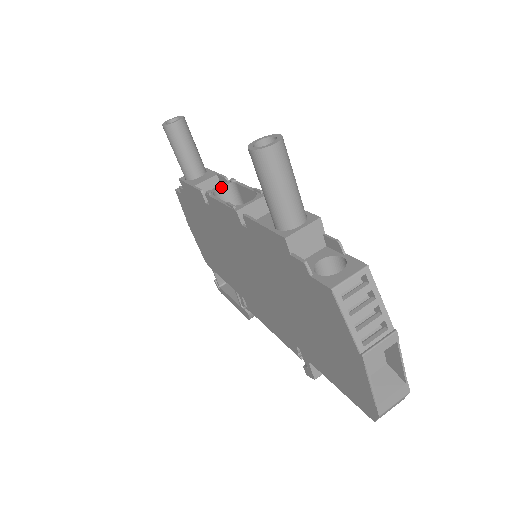
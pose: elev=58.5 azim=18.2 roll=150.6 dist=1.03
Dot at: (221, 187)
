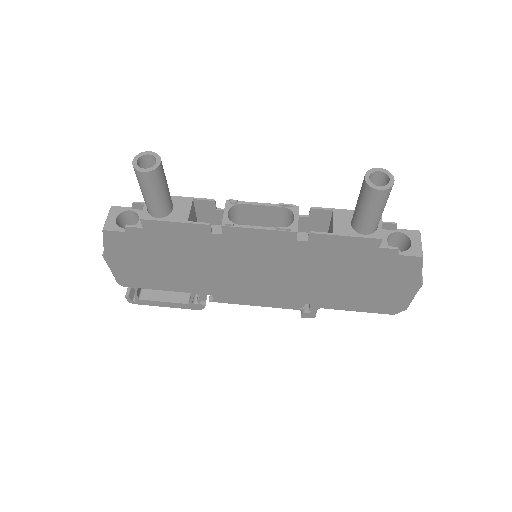
Dot at: (228, 213)
